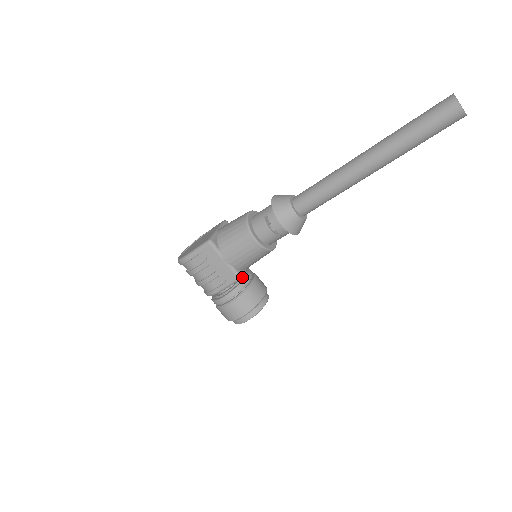
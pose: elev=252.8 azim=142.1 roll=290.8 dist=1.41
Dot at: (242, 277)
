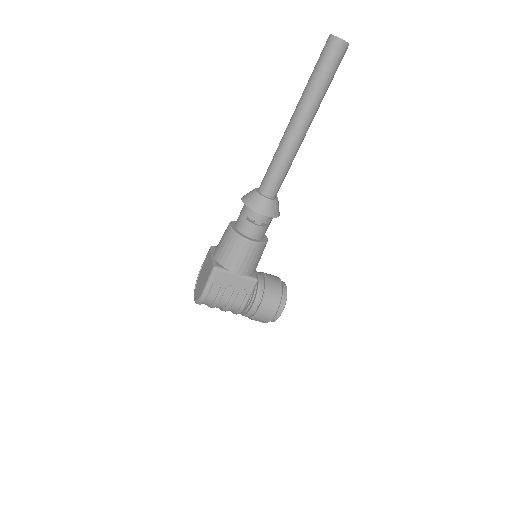
Dot at: (257, 279)
